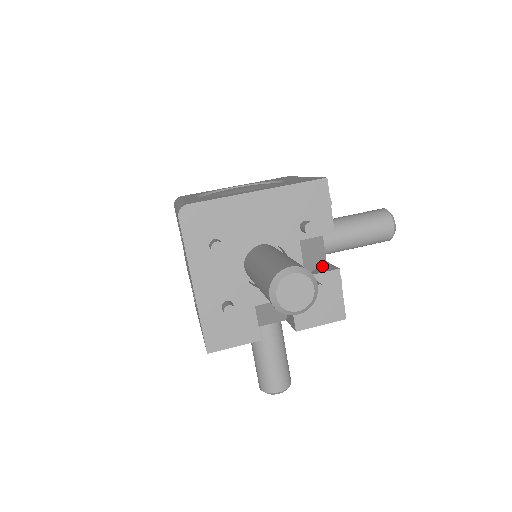
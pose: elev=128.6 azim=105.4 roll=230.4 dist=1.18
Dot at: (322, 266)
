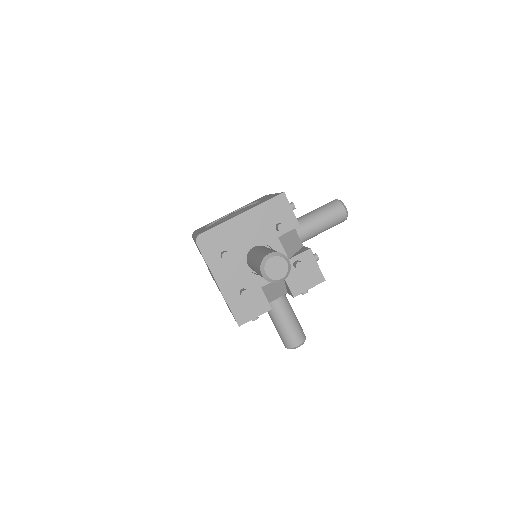
Dot at: (300, 250)
